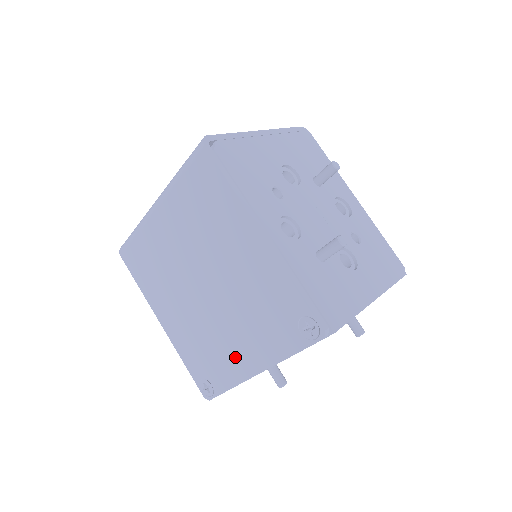
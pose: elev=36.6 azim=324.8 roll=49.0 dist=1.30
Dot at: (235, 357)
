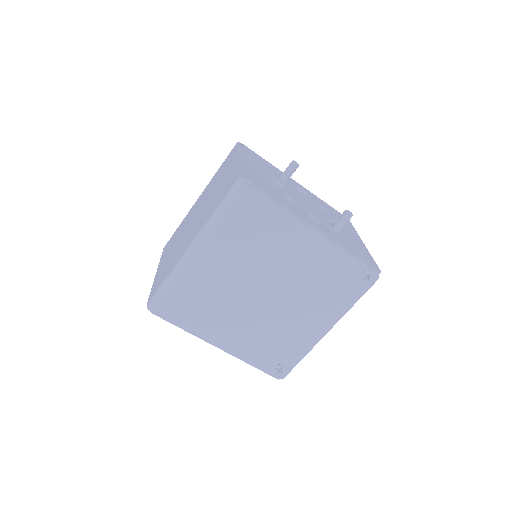
Dot at: (305, 331)
